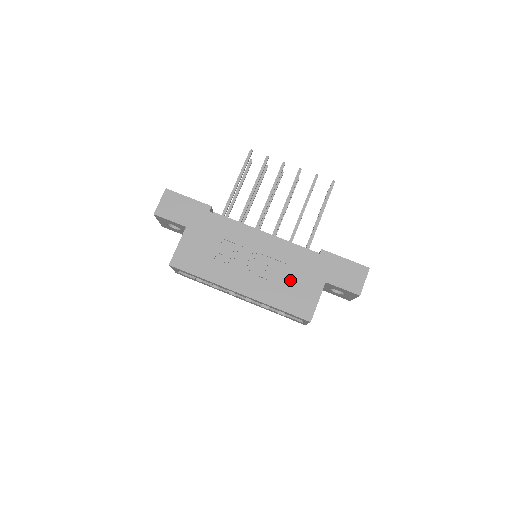
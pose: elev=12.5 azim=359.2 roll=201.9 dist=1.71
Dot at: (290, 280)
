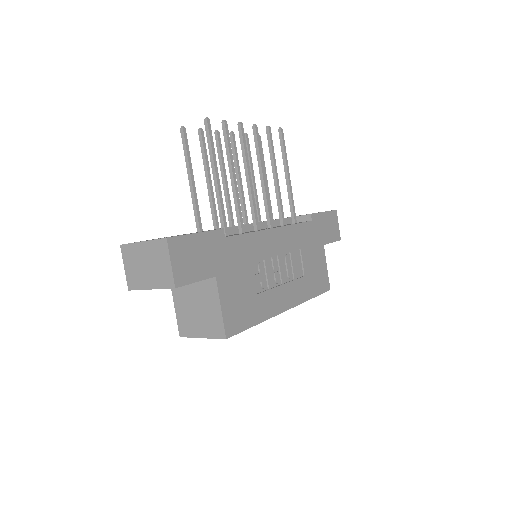
Dot at: (308, 263)
